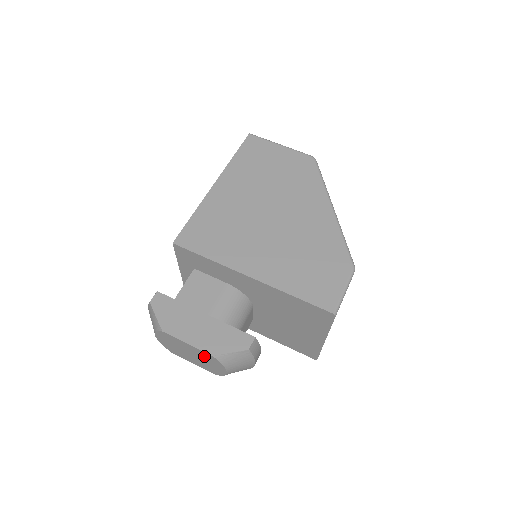
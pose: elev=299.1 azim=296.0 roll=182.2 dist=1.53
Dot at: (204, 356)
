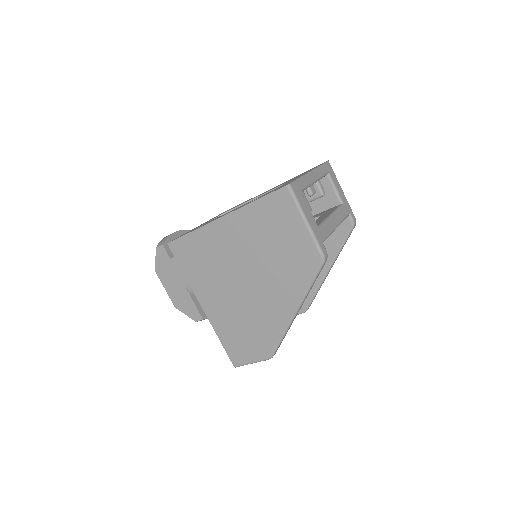
Dot at: occluded
